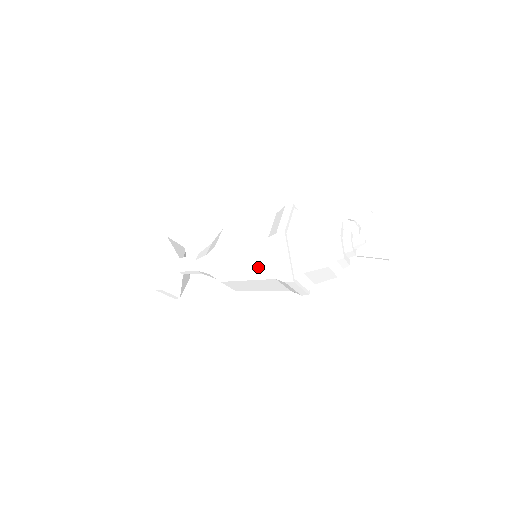
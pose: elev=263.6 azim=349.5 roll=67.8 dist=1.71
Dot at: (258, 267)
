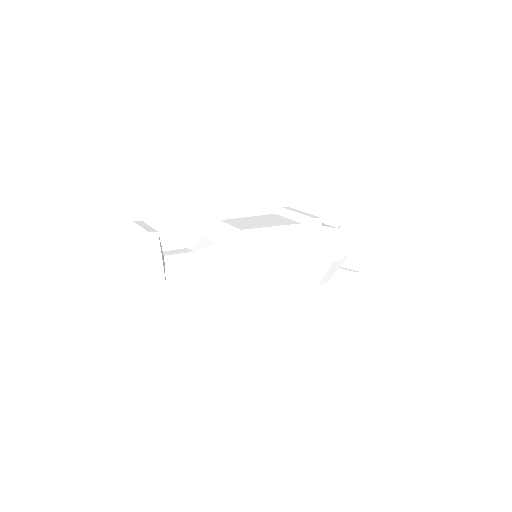
Dot at: (292, 254)
